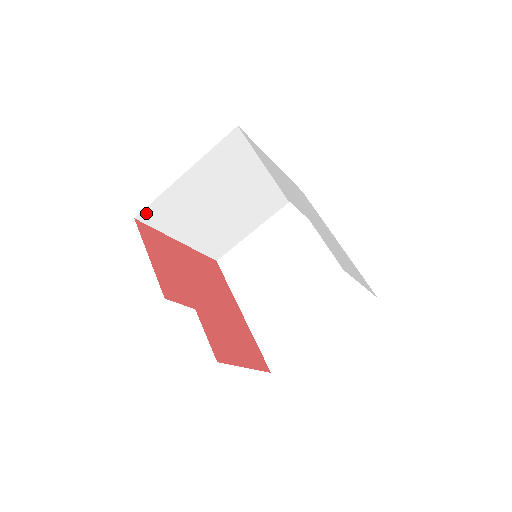
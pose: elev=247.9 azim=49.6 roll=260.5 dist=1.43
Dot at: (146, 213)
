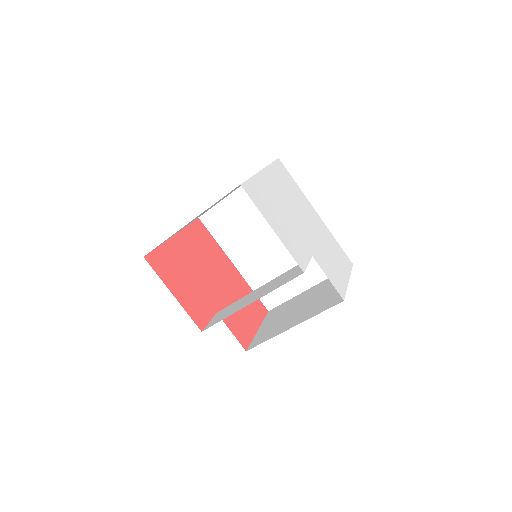
Dot at: occluded
